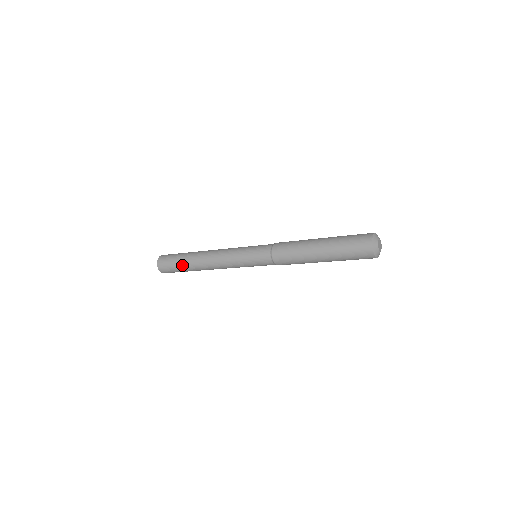
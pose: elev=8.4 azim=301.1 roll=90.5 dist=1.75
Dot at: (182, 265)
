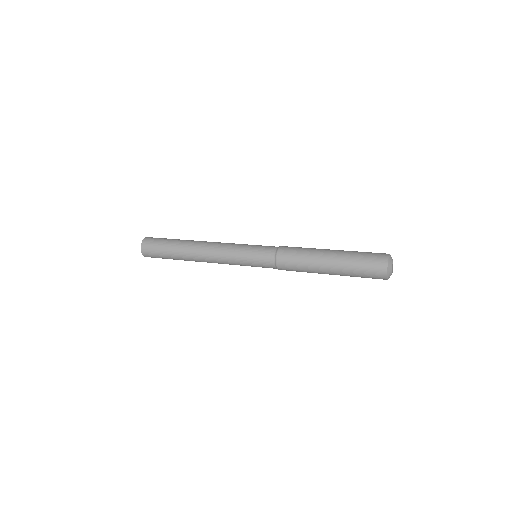
Dot at: (171, 253)
